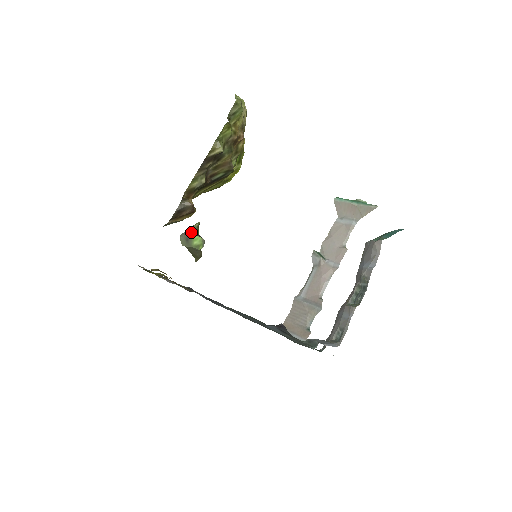
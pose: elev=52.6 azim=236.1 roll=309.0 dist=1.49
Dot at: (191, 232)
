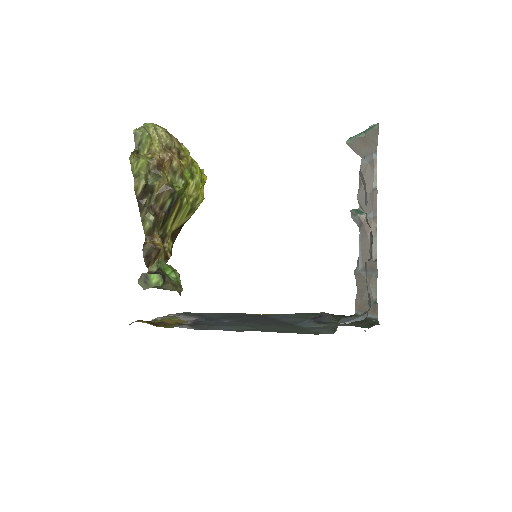
Dot at: (146, 273)
